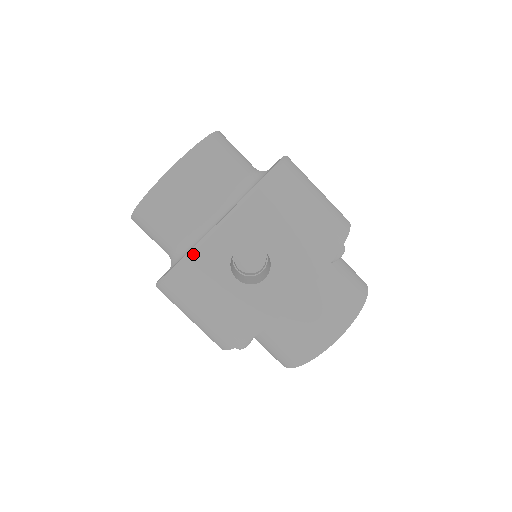
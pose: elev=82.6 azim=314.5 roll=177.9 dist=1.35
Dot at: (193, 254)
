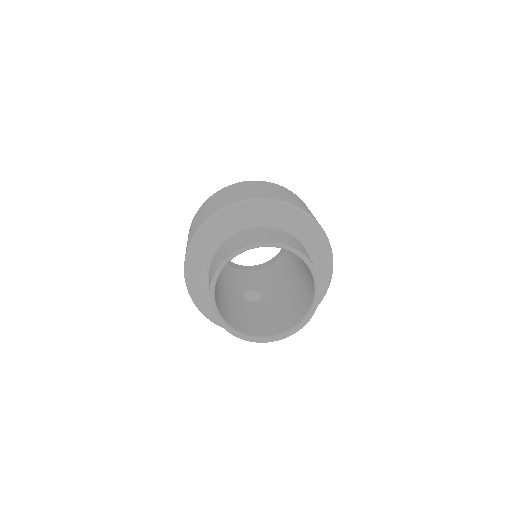
Dot at: occluded
